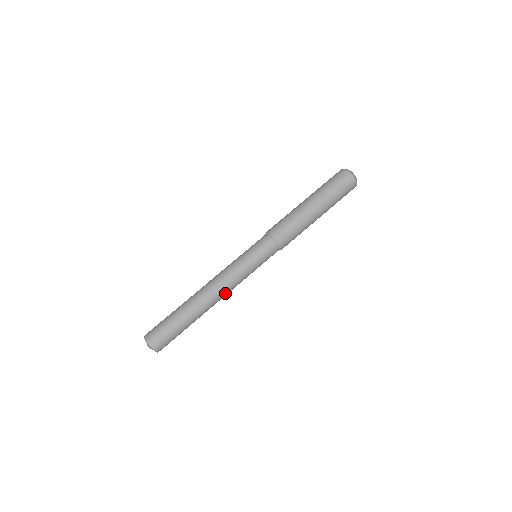
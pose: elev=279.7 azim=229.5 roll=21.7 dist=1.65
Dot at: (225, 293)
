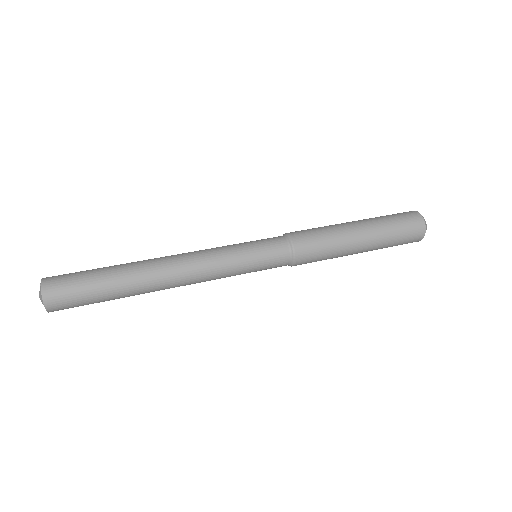
Dot at: (188, 268)
